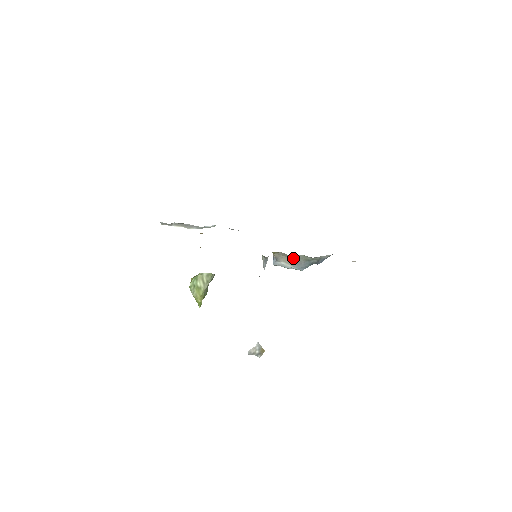
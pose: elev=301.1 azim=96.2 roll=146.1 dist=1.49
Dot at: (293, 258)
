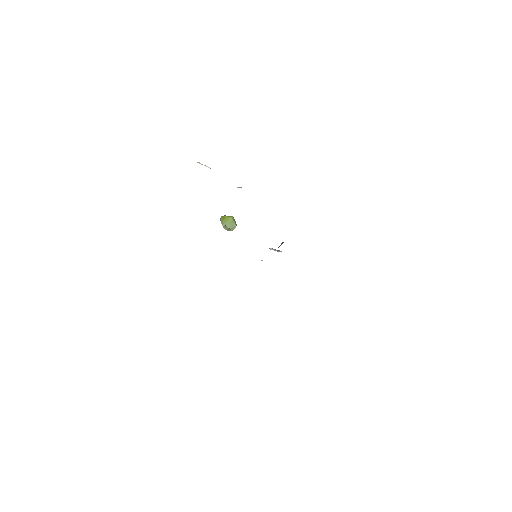
Dot at: occluded
